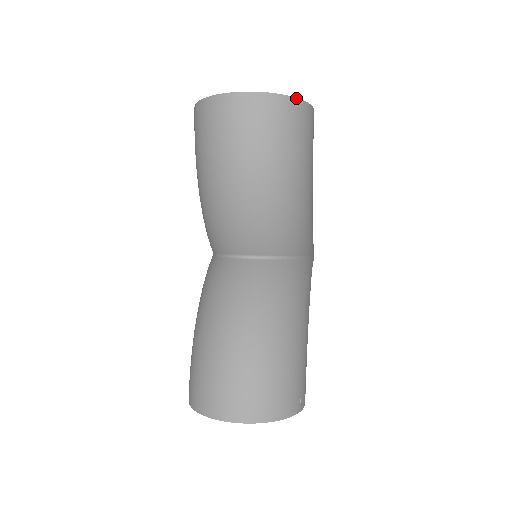
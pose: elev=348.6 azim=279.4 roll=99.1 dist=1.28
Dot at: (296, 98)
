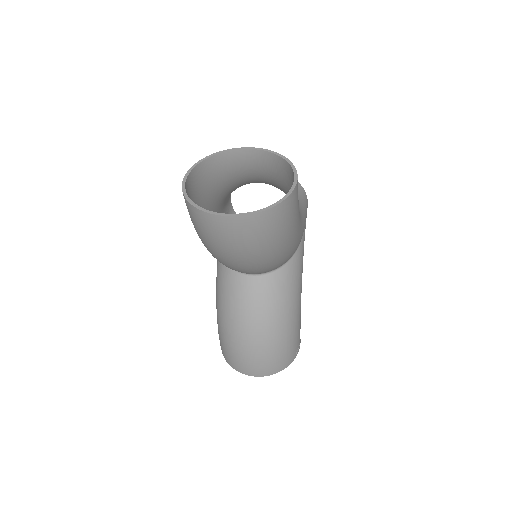
Dot at: (278, 204)
